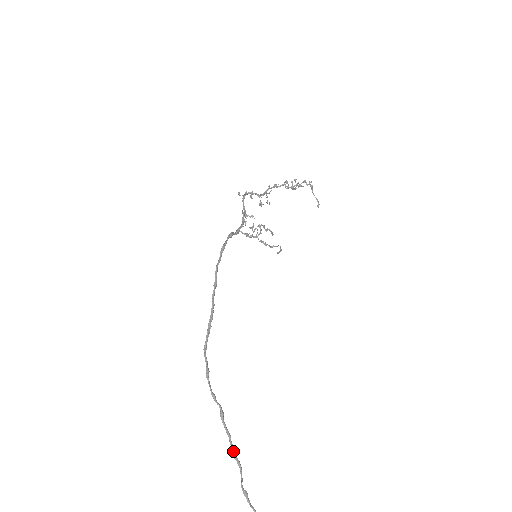
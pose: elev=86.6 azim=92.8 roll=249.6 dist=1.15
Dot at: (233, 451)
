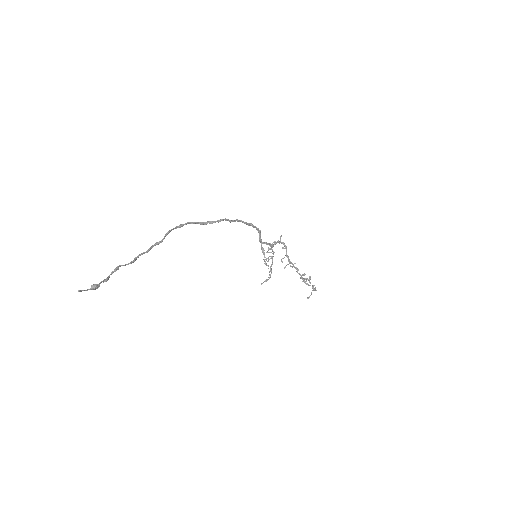
Dot at: (140, 255)
